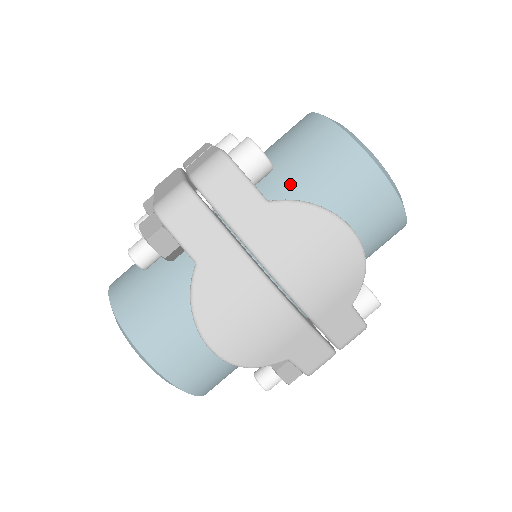
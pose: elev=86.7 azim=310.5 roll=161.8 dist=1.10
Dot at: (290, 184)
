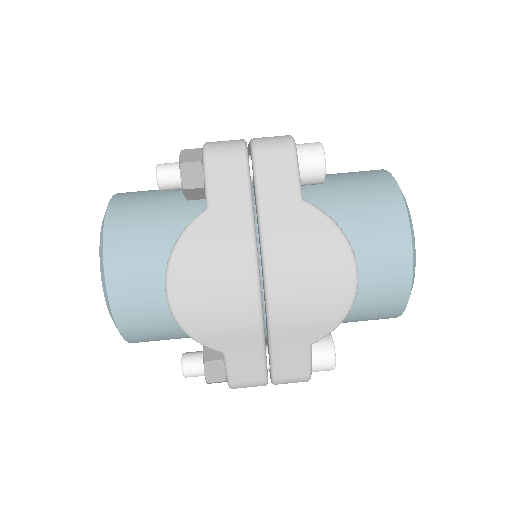
Dot at: (328, 205)
